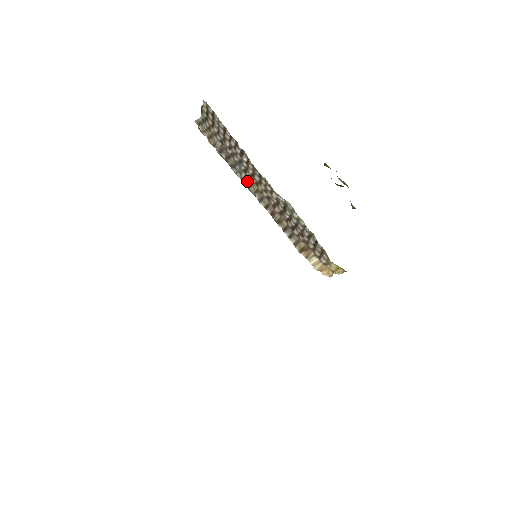
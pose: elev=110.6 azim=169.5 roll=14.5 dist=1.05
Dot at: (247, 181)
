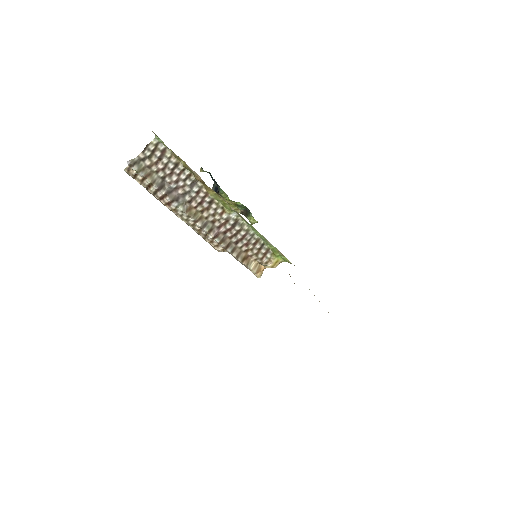
Dot at: (190, 211)
